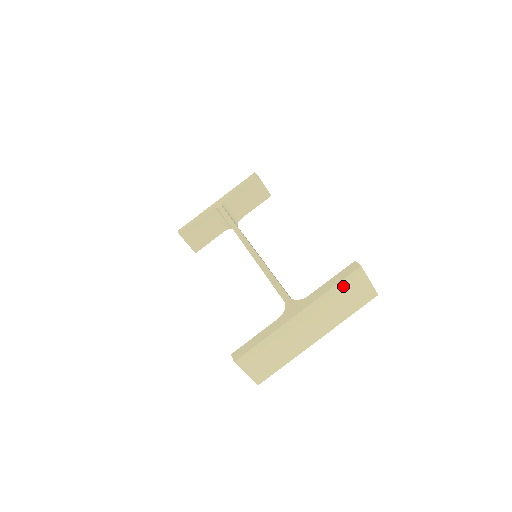
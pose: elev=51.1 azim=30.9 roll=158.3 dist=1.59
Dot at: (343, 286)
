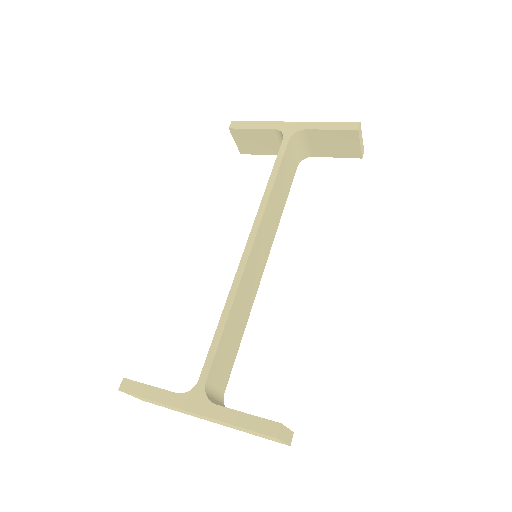
Dot at: (250, 430)
